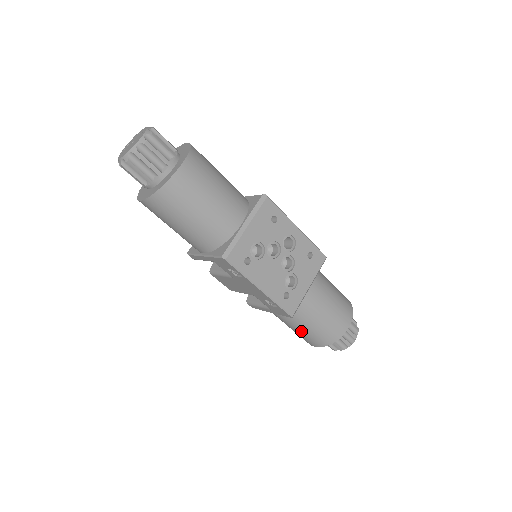
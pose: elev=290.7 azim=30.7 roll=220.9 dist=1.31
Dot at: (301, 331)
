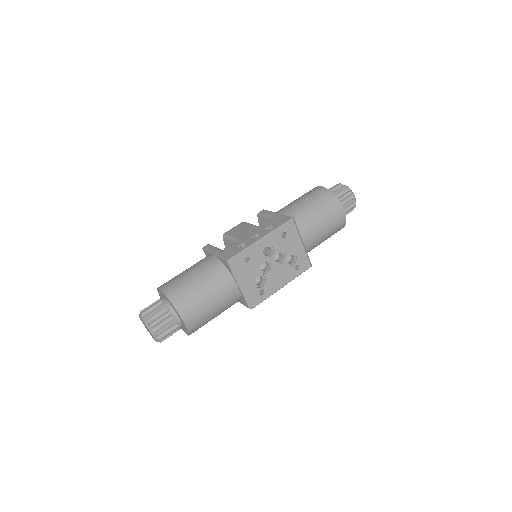
Dot at: occluded
